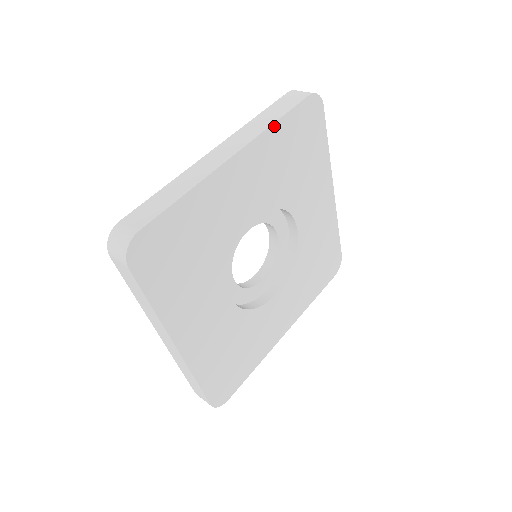
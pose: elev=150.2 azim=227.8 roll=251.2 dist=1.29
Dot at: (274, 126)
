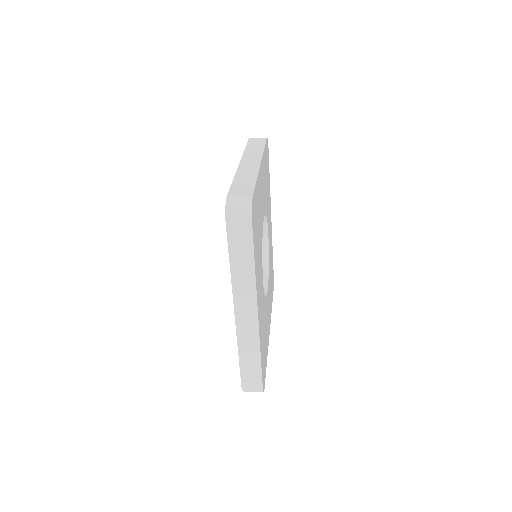
Dot at: (264, 151)
